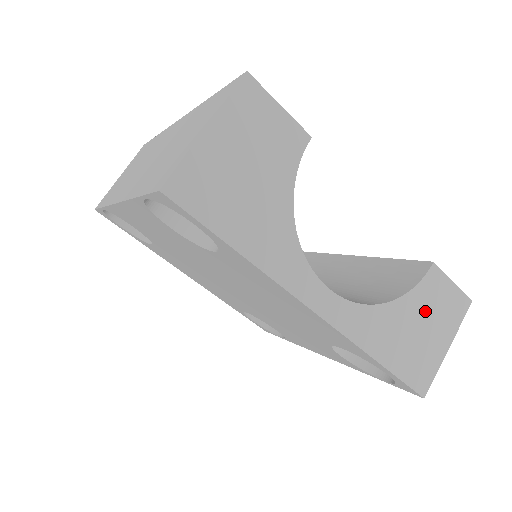
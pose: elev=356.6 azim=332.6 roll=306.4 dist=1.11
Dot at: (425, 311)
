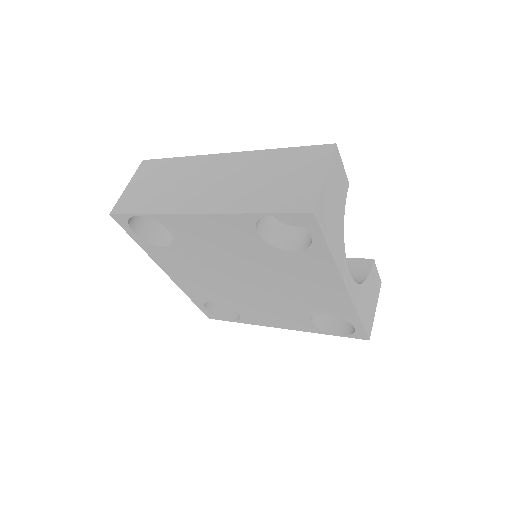
Dot at: (371, 288)
